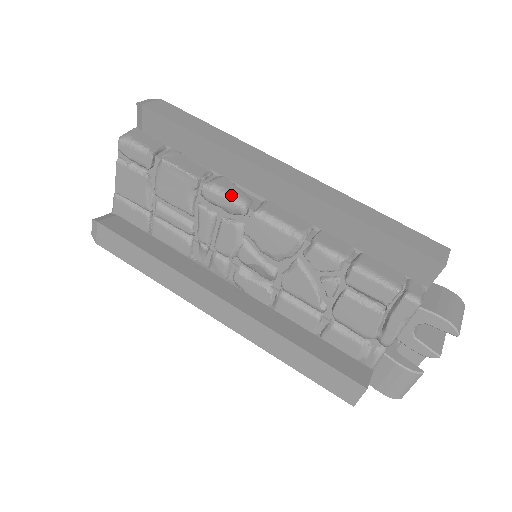
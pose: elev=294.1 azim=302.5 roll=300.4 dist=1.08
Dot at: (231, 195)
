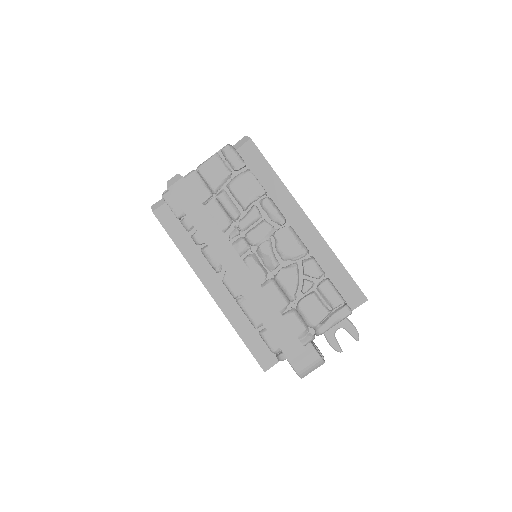
Dot at: (279, 211)
